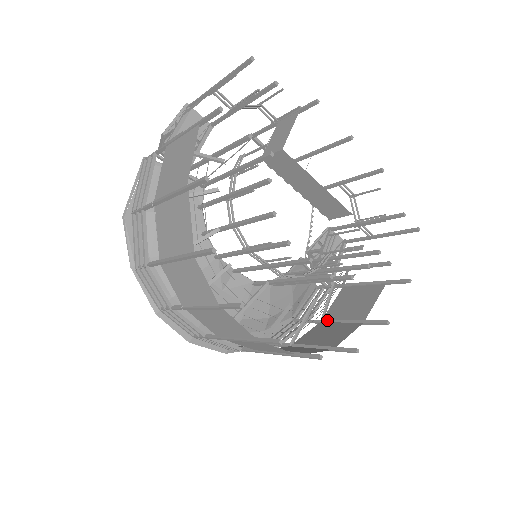
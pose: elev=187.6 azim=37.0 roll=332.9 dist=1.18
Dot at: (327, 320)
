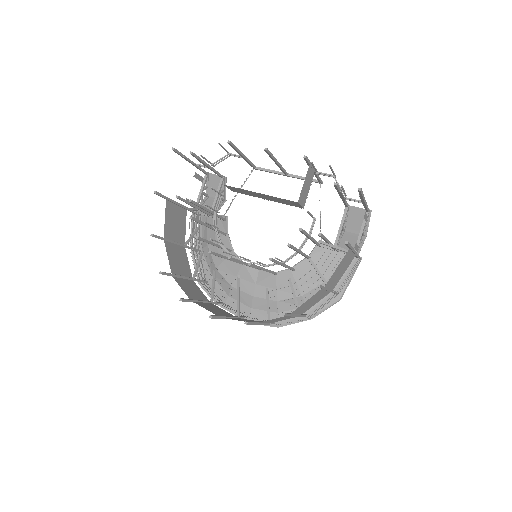
Dot at: occluded
